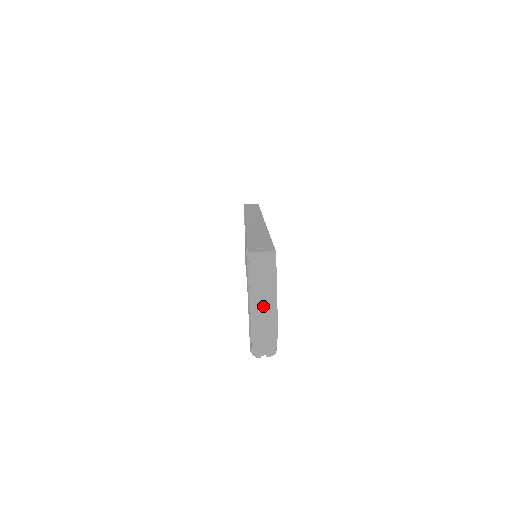
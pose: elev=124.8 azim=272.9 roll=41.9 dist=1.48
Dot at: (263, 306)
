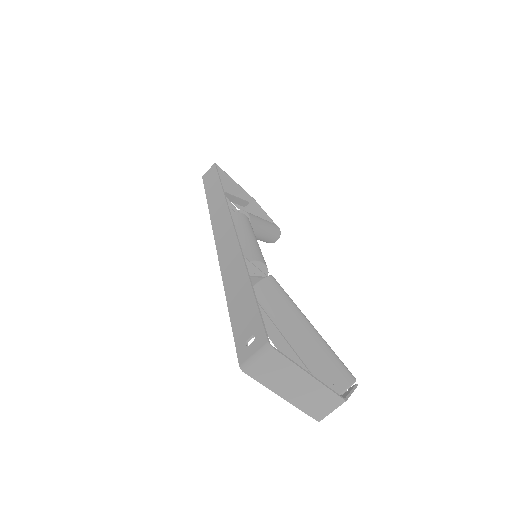
Dot at: (306, 395)
